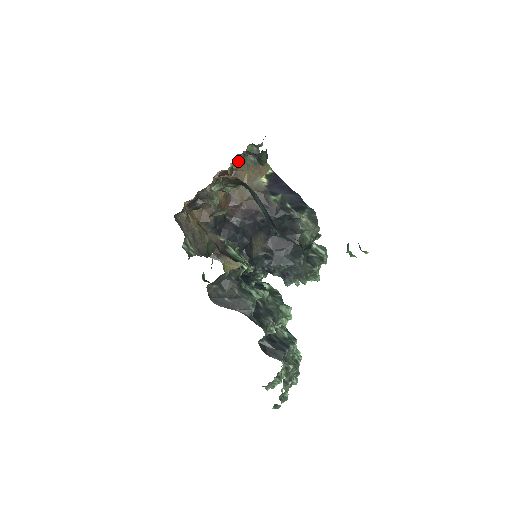
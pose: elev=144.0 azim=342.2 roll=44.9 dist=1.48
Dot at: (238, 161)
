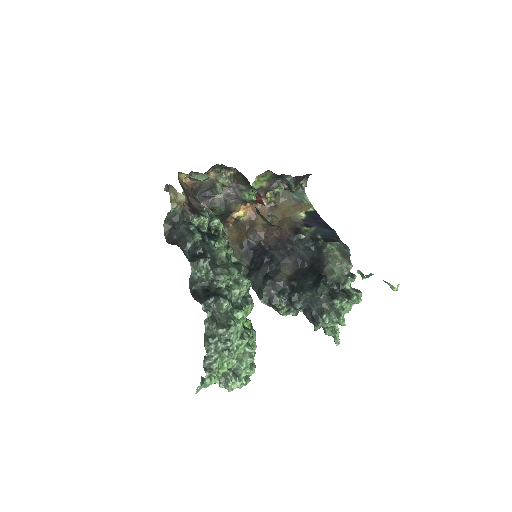
Dot at: (260, 176)
